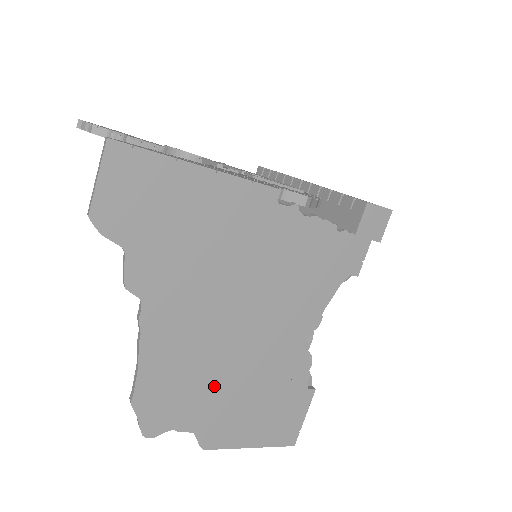
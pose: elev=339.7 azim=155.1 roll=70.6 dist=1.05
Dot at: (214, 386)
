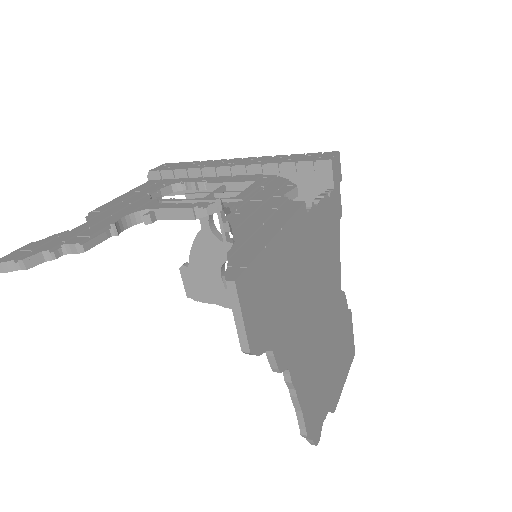
Dot at: (326, 370)
